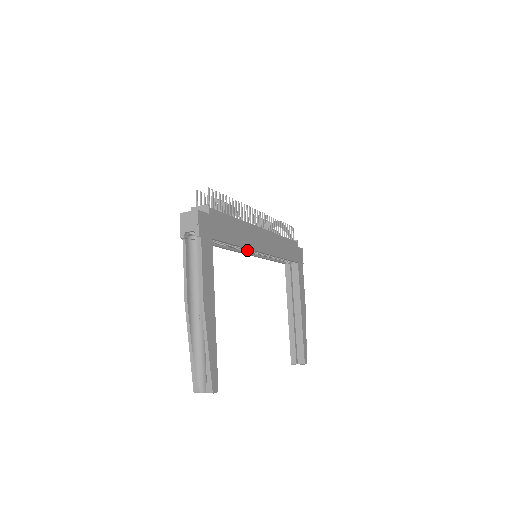
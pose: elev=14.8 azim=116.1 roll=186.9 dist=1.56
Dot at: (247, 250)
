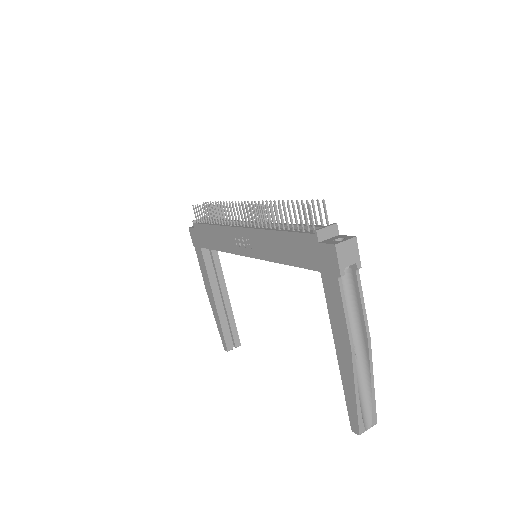
Dot at: occluded
